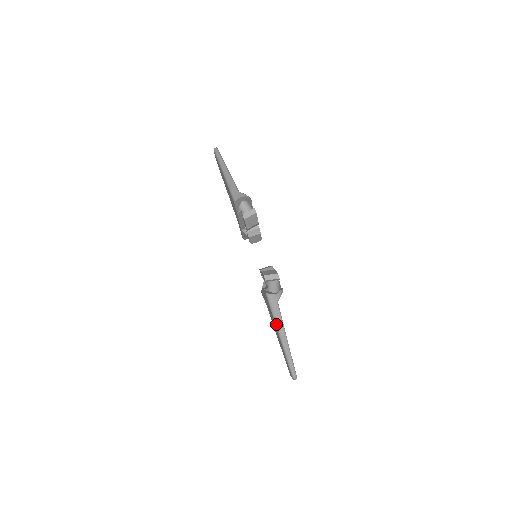
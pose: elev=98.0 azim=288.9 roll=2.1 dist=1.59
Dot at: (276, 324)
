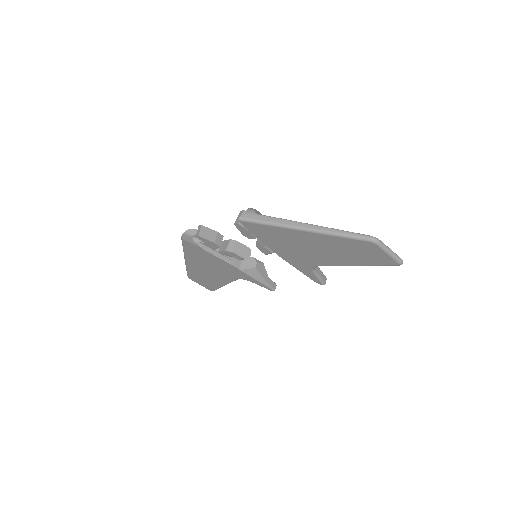
Dot at: (281, 226)
